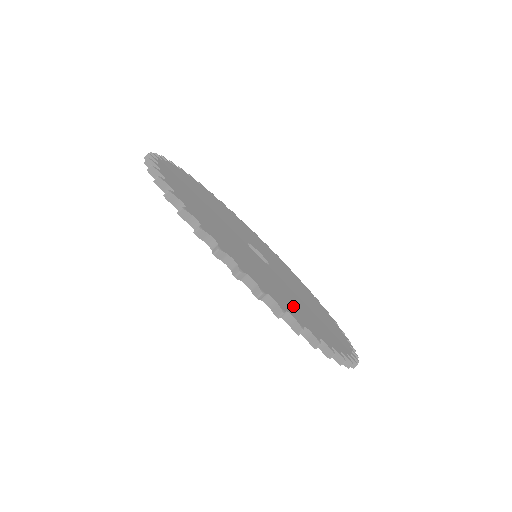
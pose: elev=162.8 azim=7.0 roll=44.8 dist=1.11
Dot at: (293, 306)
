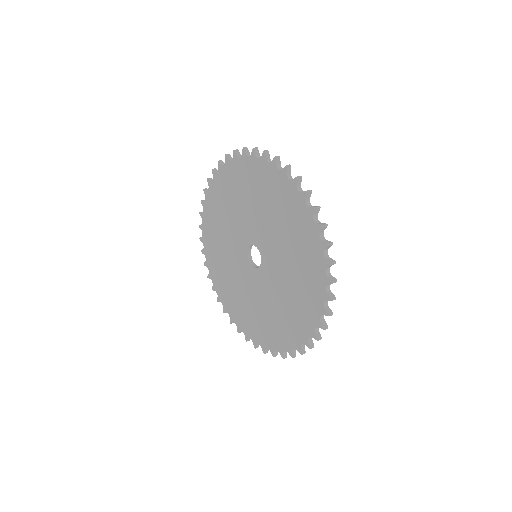
Dot at: occluded
